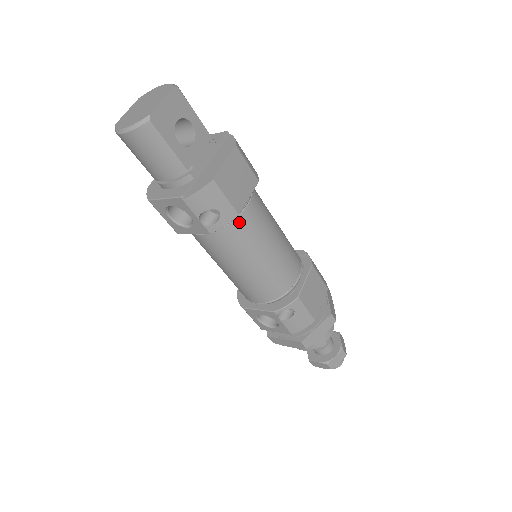
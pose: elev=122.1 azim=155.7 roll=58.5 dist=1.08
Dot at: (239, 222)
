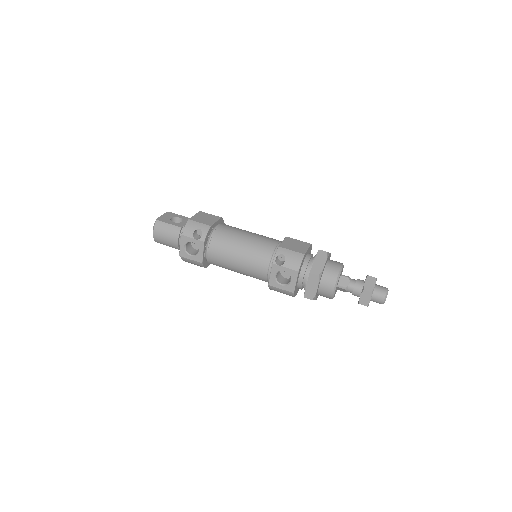
Dot at: (217, 232)
